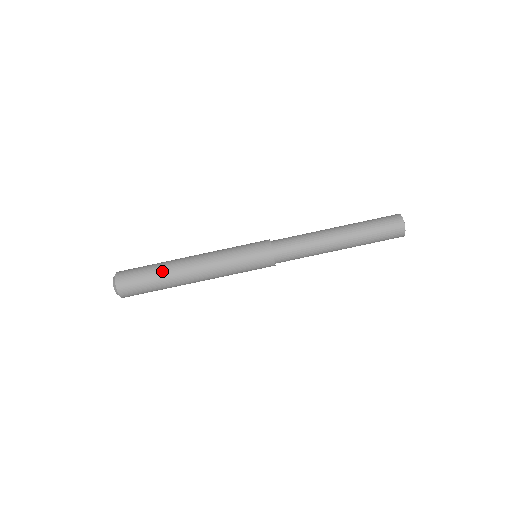
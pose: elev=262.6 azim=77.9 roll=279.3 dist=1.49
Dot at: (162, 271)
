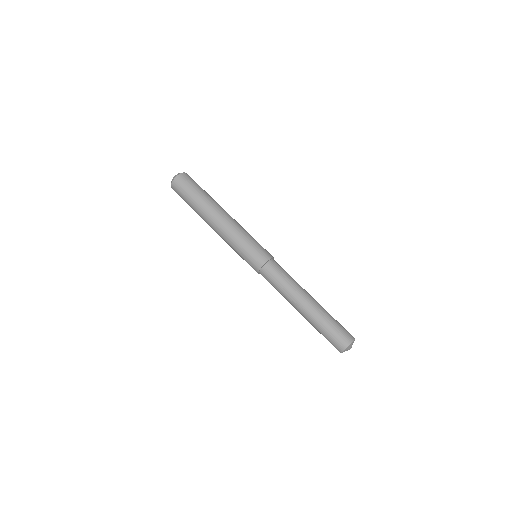
Dot at: (199, 205)
